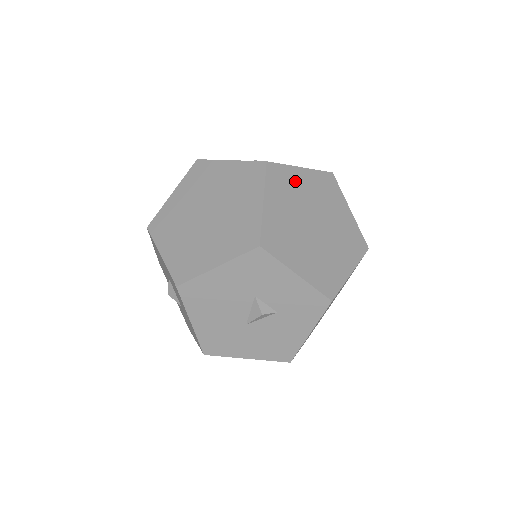
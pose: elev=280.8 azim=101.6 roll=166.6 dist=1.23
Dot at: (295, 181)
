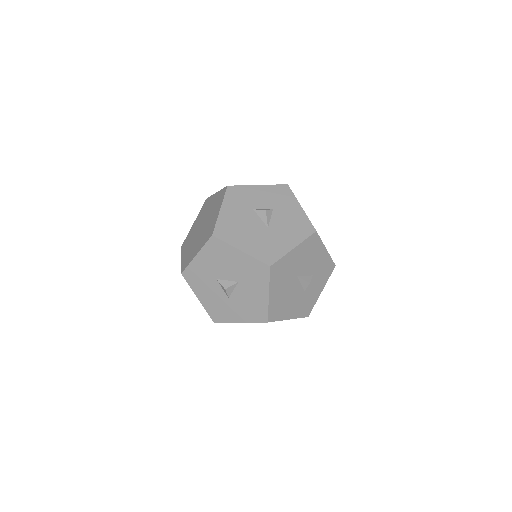
Dot at: occluded
